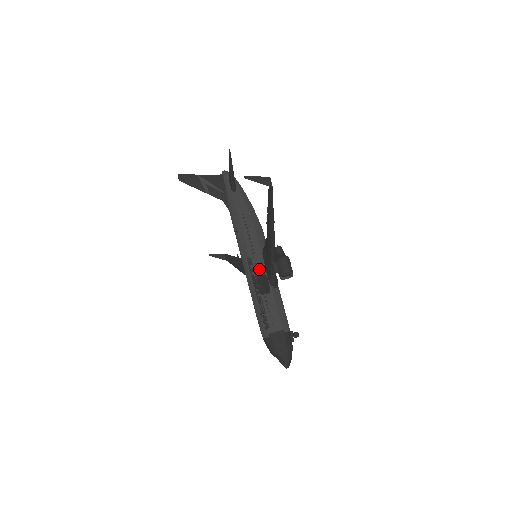
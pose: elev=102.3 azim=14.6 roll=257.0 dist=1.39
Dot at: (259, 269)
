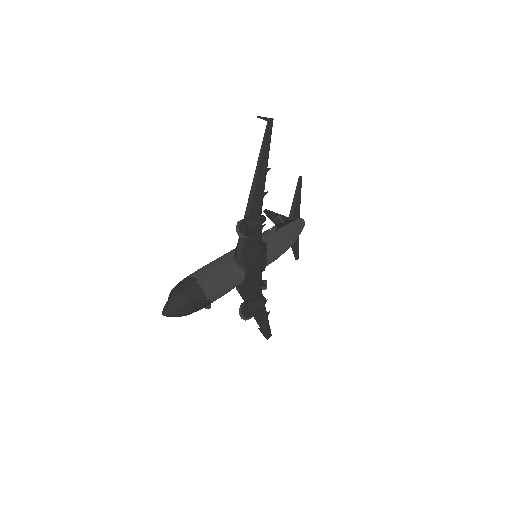
Dot at: occluded
